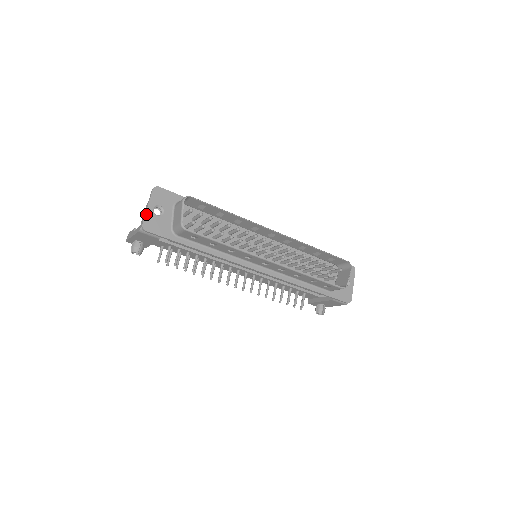
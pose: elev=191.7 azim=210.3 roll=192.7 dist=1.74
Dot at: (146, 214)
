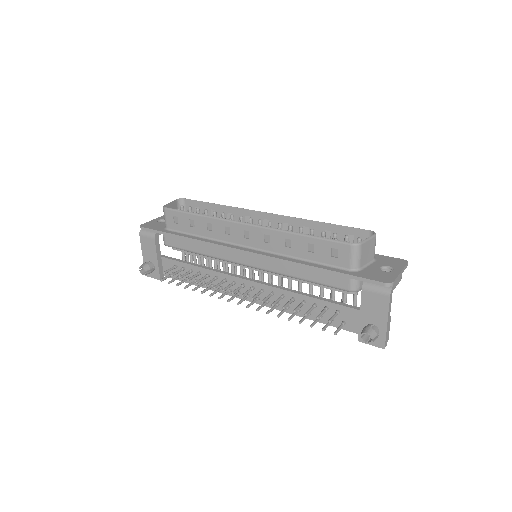
Dot at: (150, 221)
